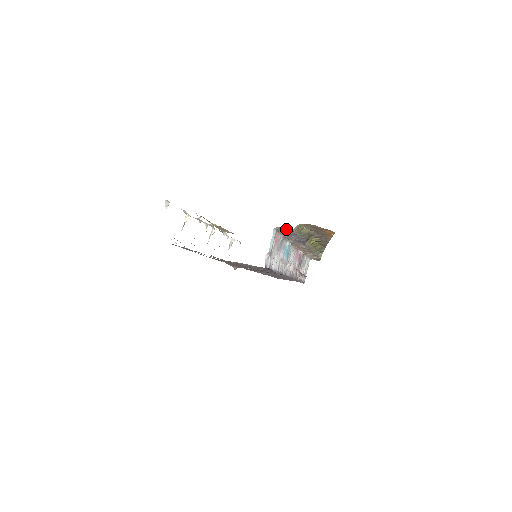
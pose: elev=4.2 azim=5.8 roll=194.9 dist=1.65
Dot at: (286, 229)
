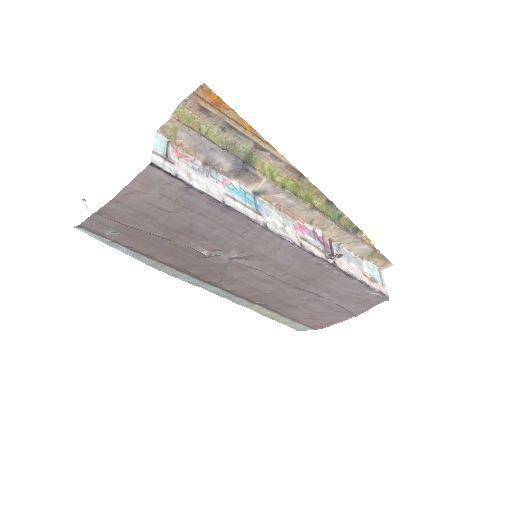
Dot at: (168, 127)
